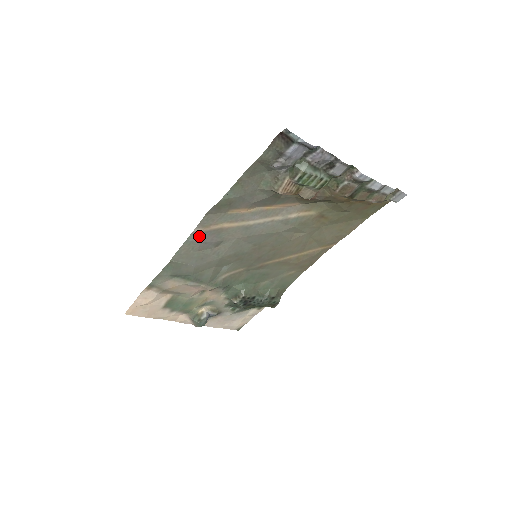
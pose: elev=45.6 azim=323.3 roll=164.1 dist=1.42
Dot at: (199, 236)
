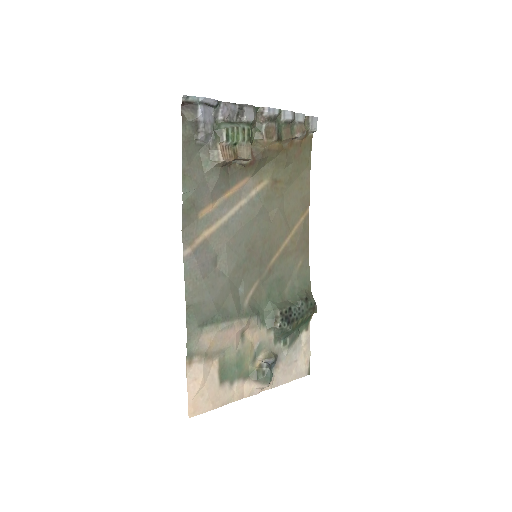
Dot at: (192, 259)
